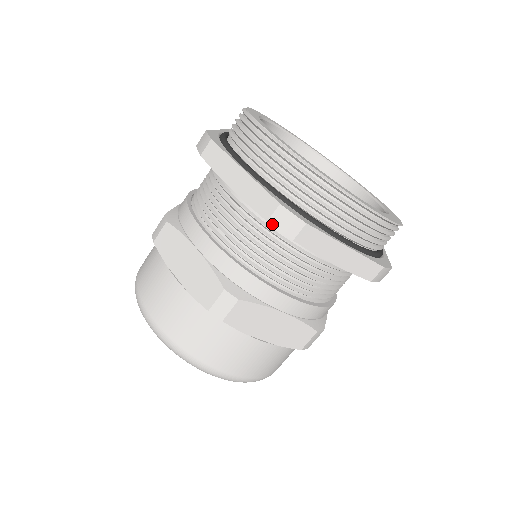
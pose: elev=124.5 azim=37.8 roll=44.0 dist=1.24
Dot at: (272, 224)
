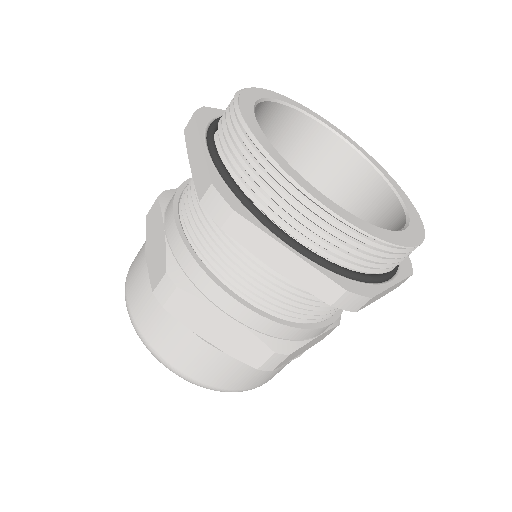
Dot at: (203, 206)
